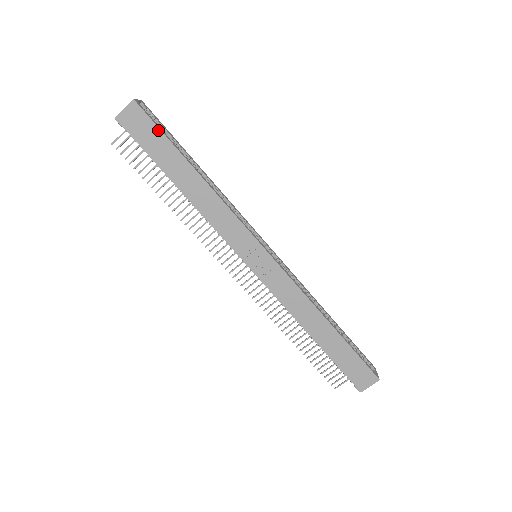
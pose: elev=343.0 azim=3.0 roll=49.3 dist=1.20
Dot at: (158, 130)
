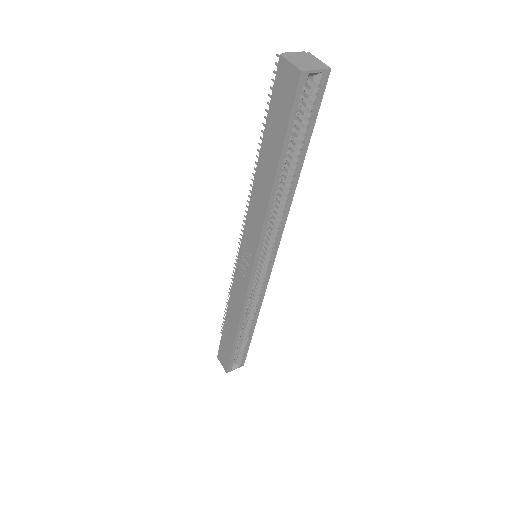
Dot at: (288, 119)
